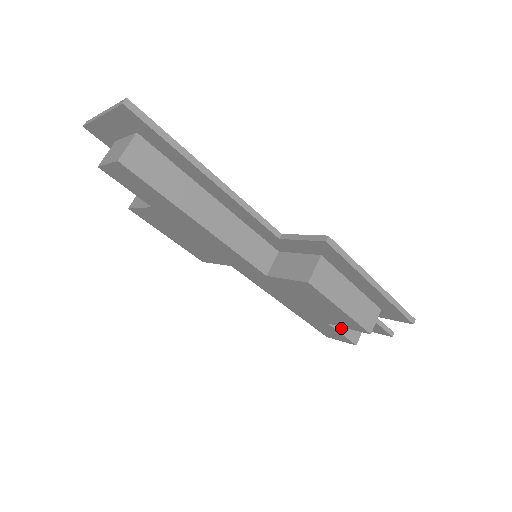
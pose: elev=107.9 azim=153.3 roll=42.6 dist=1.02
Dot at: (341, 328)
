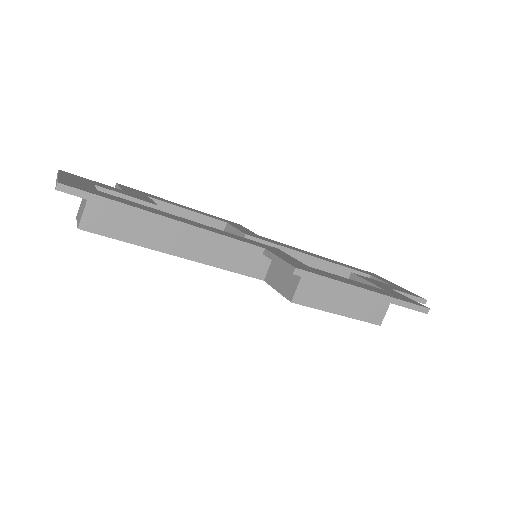
Dot at: occluded
